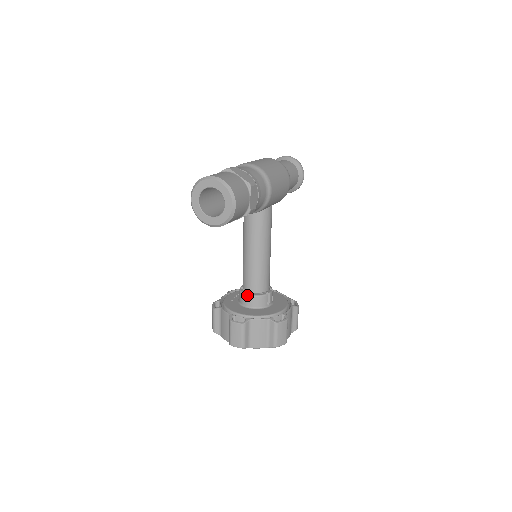
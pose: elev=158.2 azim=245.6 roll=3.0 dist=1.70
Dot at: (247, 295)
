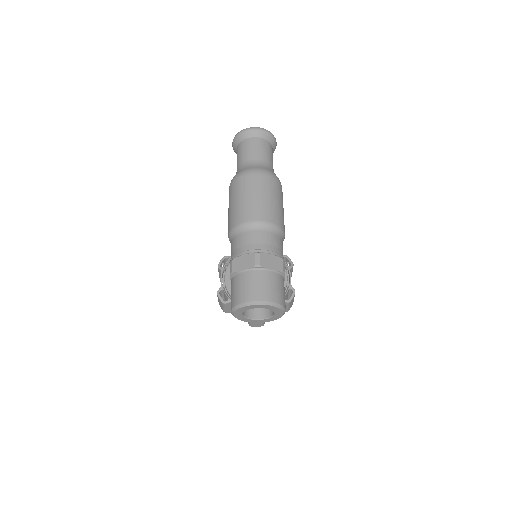
Dot at: occluded
